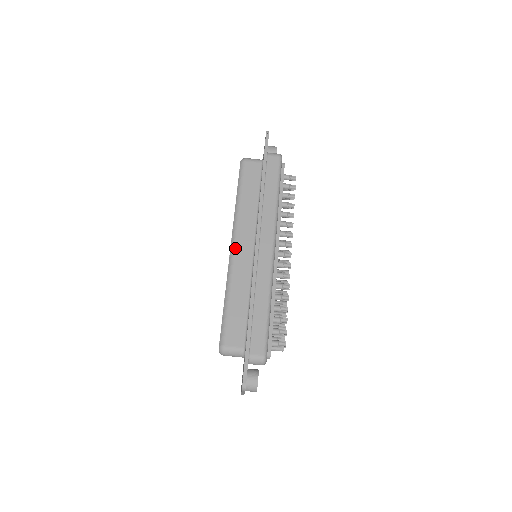
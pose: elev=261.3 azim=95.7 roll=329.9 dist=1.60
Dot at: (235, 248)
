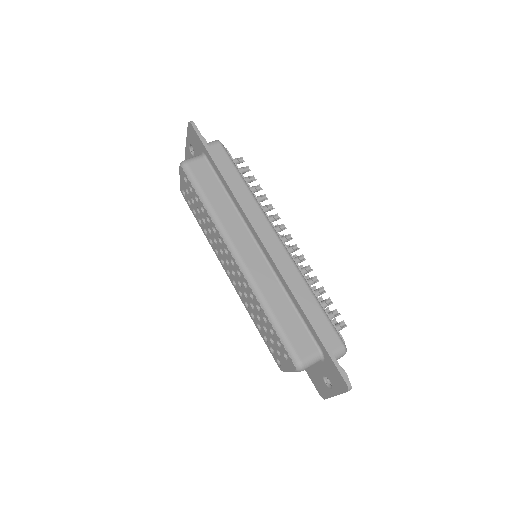
Dot at: (241, 258)
